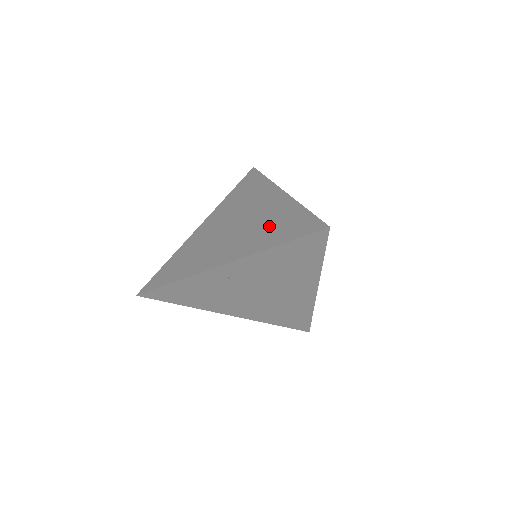
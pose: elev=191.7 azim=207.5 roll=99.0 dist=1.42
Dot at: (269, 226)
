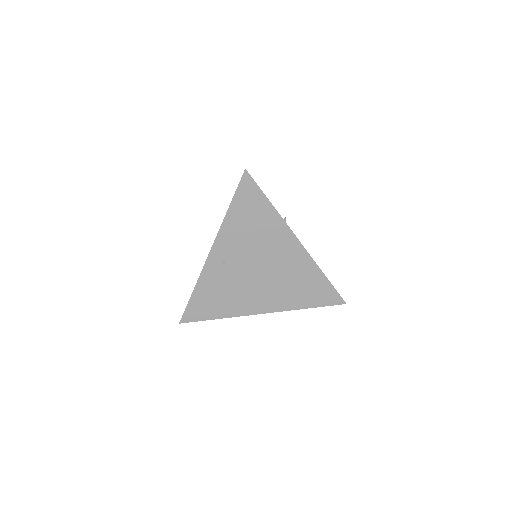
Dot at: occluded
